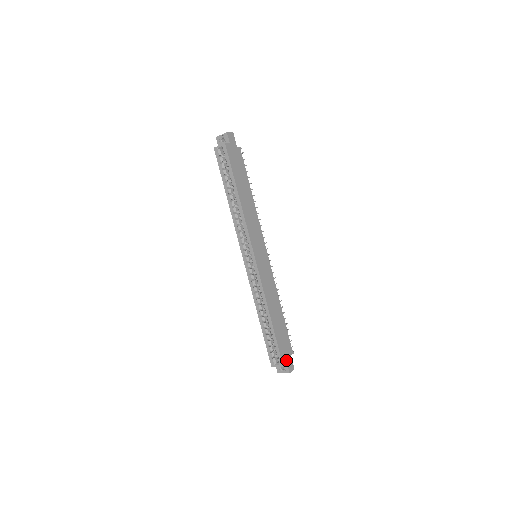
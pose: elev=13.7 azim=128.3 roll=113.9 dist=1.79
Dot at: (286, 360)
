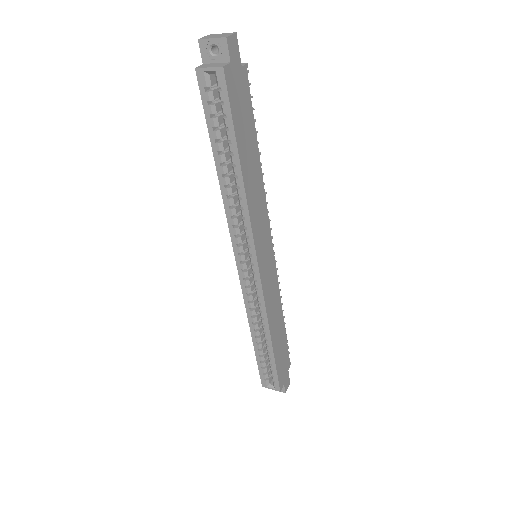
Dot at: (283, 380)
